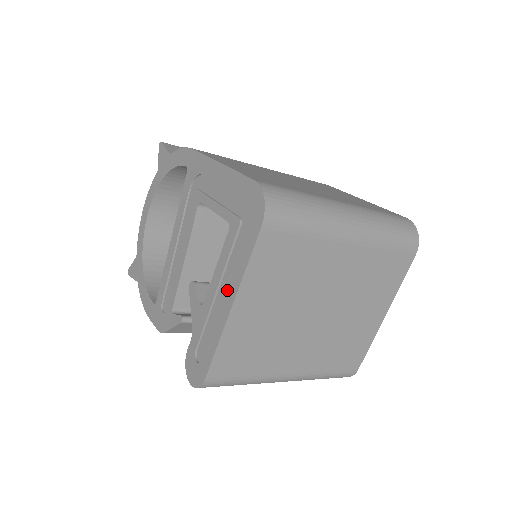
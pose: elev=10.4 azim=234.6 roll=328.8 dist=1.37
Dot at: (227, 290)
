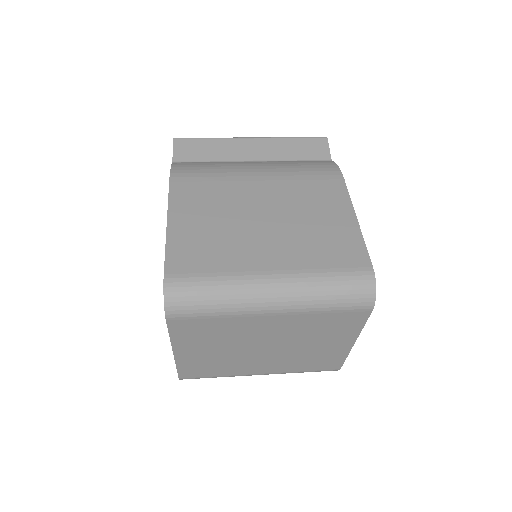
Dot at: occluded
